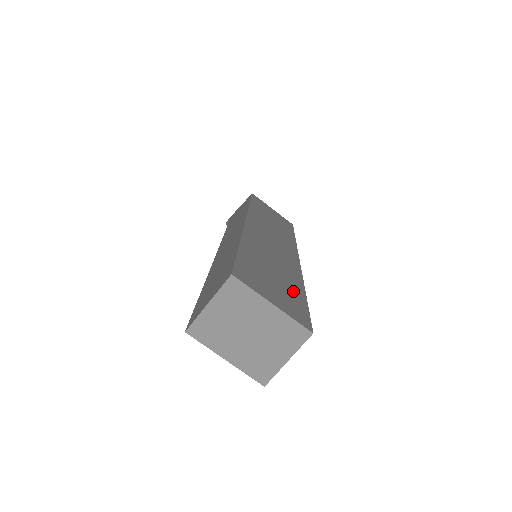
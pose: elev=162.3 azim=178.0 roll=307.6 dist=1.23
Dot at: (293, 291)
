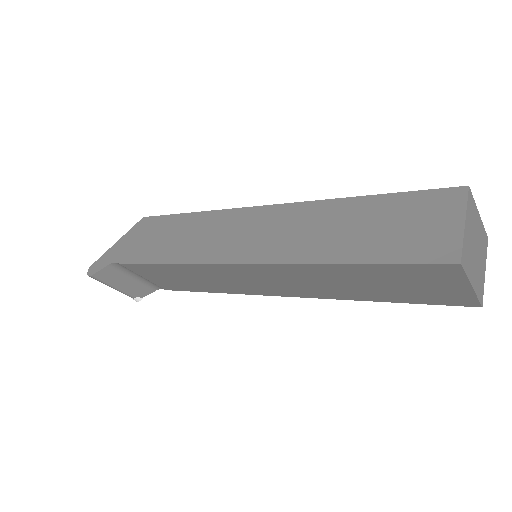
Dot at: occluded
